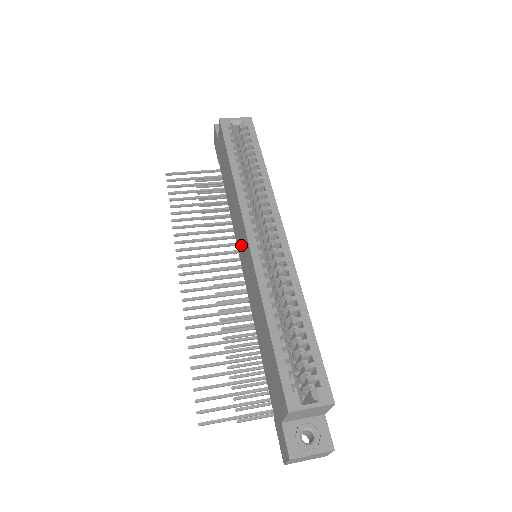
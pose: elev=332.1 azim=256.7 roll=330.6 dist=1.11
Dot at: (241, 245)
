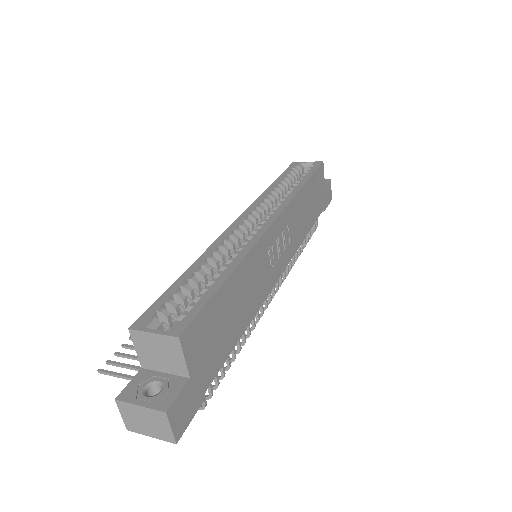
Dot at: occluded
